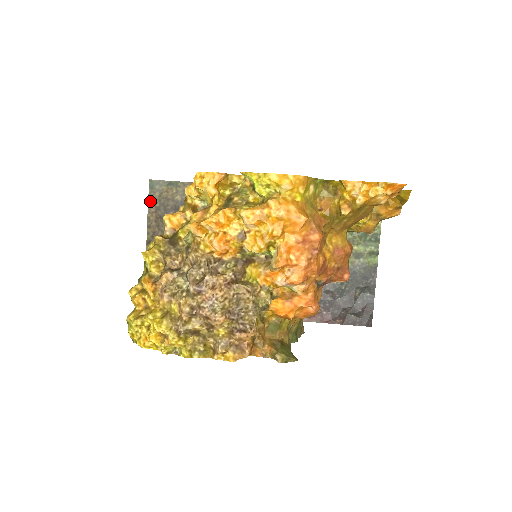
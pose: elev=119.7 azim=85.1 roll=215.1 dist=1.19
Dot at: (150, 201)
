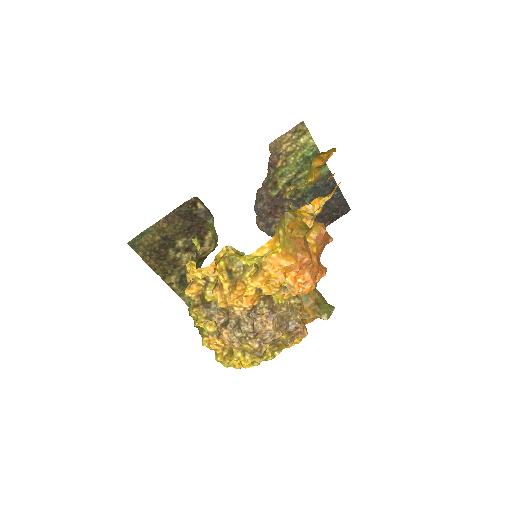
Dot at: (140, 255)
